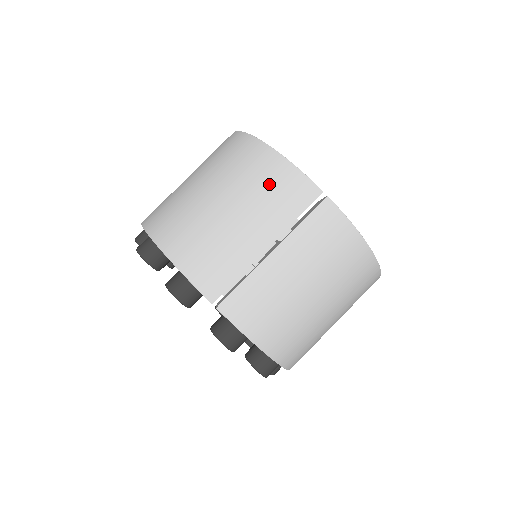
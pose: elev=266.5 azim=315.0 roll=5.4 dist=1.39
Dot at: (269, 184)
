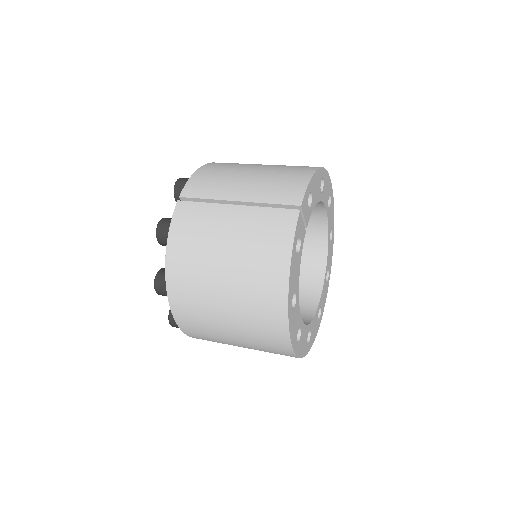
Dot at: (284, 178)
